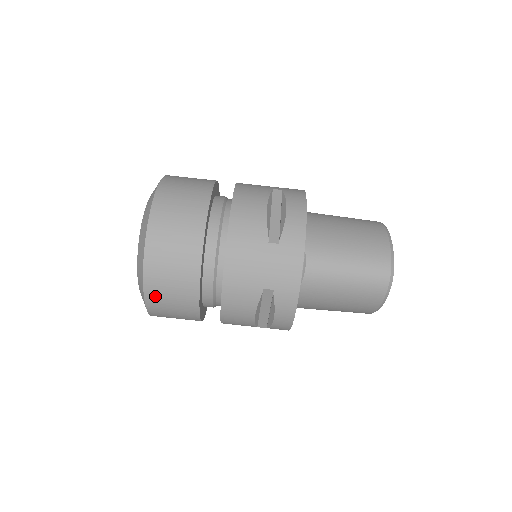
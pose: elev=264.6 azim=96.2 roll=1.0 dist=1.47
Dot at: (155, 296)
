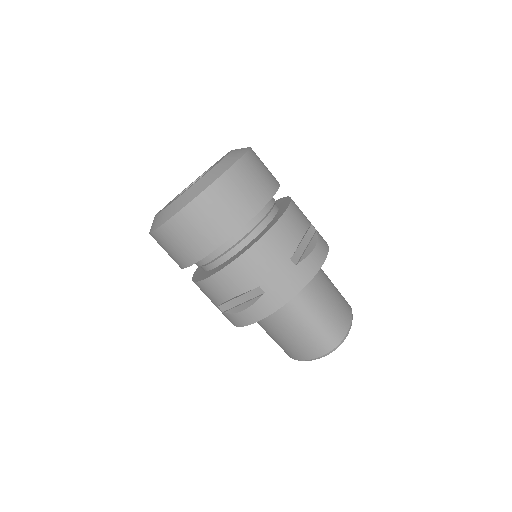
Dot at: (179, 225)
